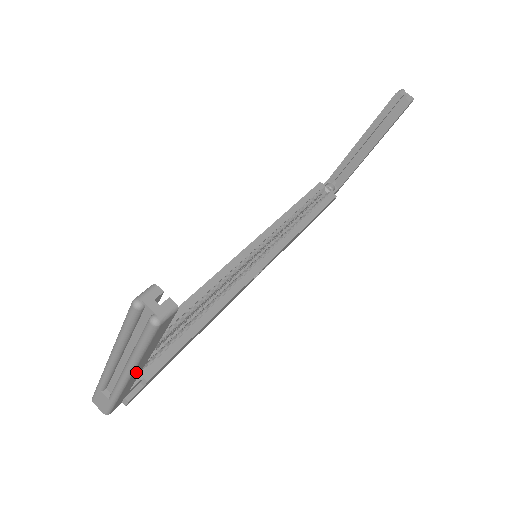
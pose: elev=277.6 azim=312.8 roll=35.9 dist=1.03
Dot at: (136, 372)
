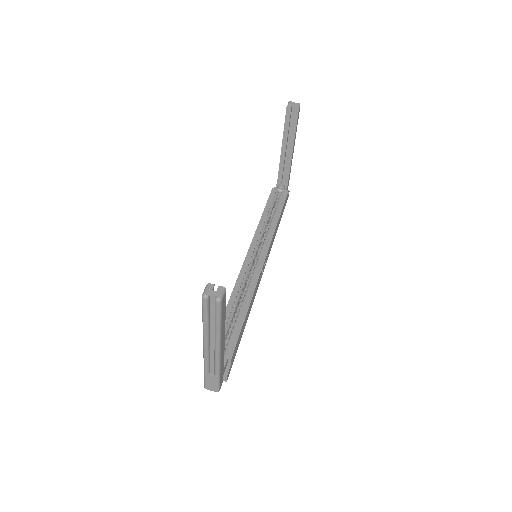
Dot at: (222, 346)
